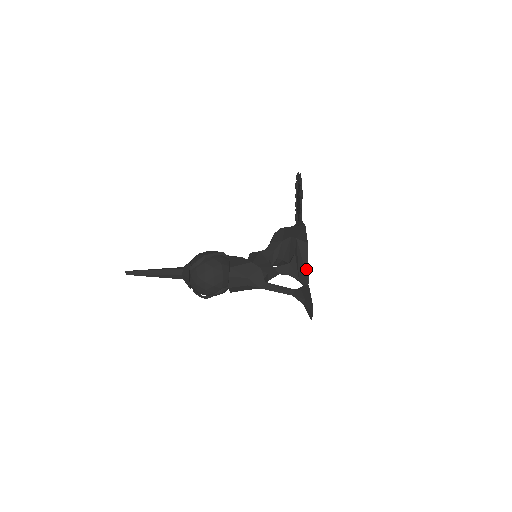
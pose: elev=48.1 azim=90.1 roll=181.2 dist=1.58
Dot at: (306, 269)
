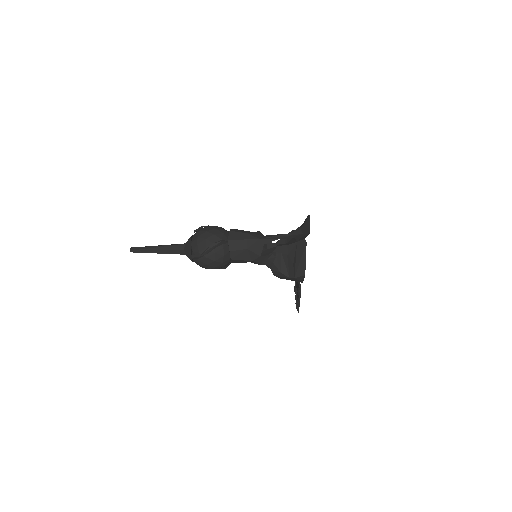
Dot at: occluded
